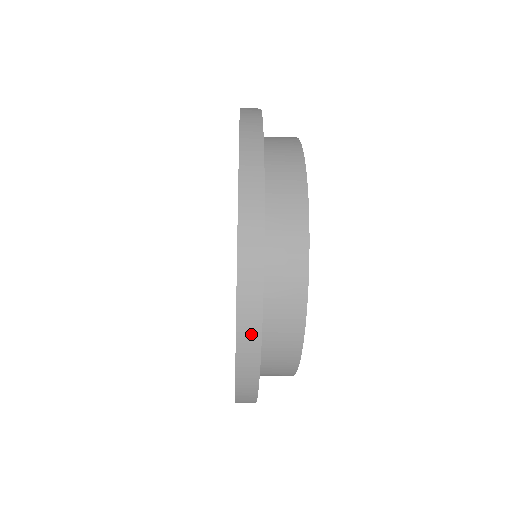
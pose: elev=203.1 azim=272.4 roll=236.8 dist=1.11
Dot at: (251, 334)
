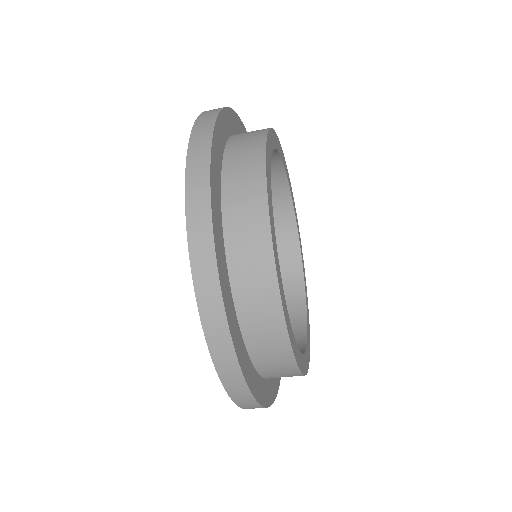
Dot at: (200, 208)
